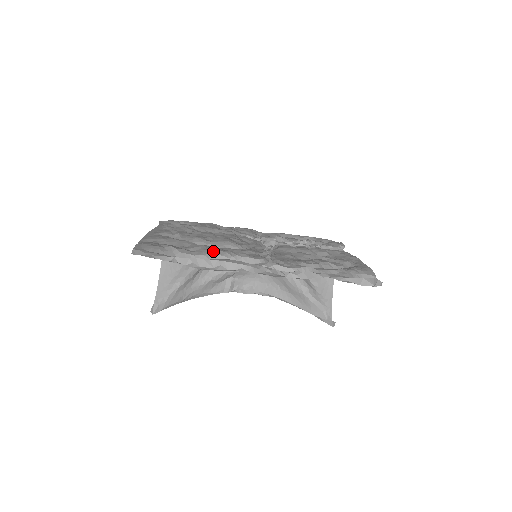
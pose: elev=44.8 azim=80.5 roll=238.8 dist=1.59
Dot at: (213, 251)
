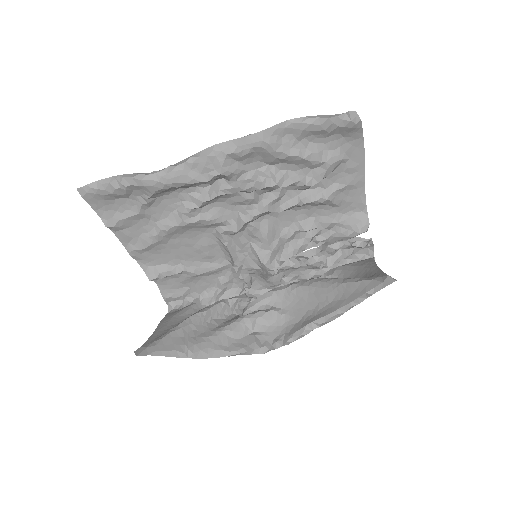
Dot at: occluded
